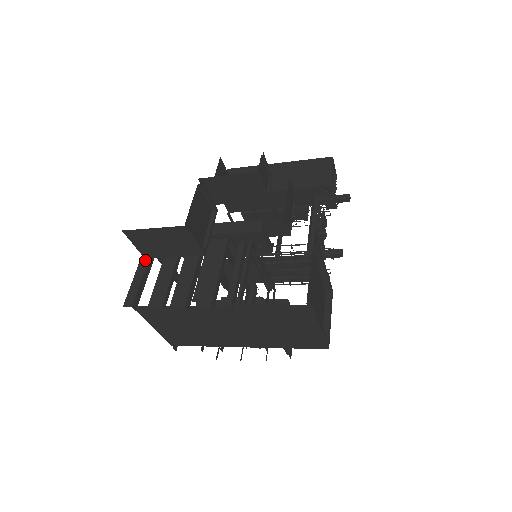
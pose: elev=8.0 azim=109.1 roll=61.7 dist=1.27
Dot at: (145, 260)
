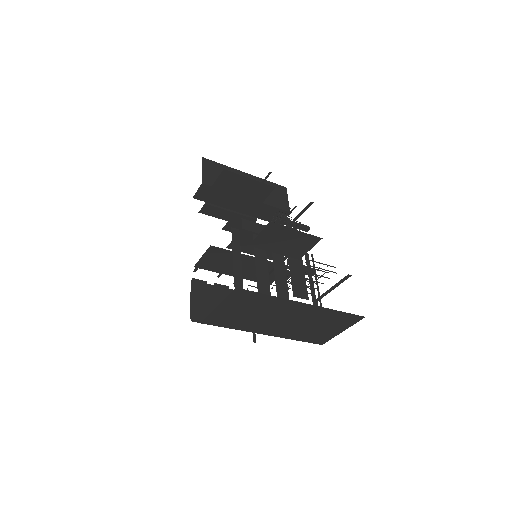
Dot at: (237, 245)
